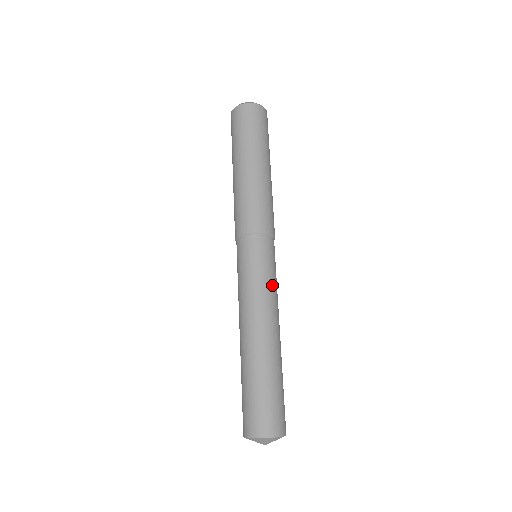
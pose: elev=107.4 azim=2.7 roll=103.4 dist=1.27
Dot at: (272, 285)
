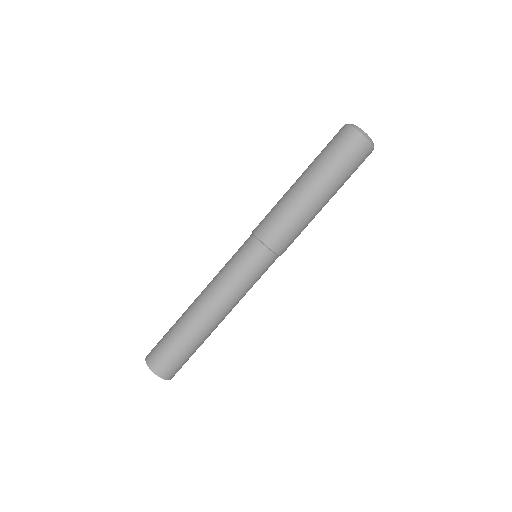
Dot at: (234, 282)
